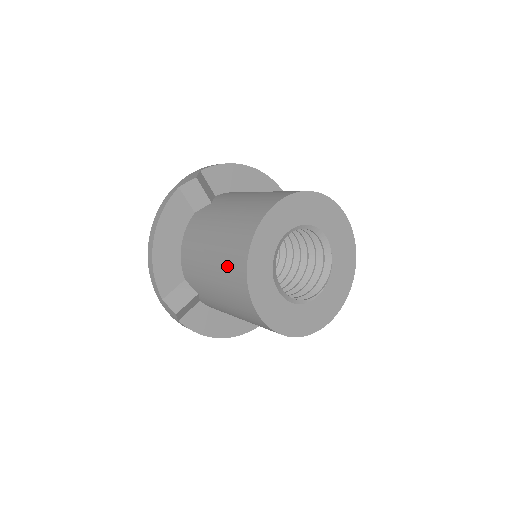
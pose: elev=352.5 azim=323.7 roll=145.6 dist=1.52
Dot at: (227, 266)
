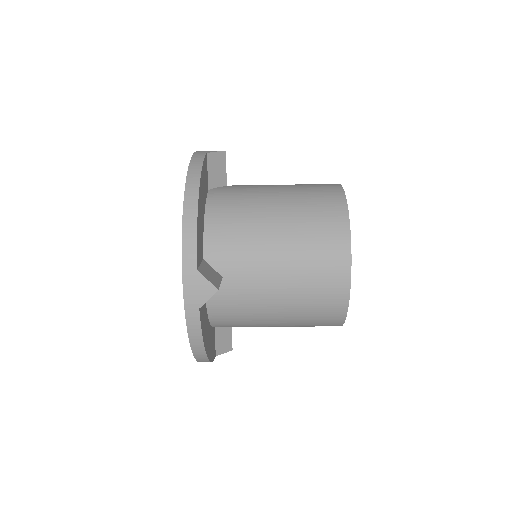
Dot at: (313, 225)
